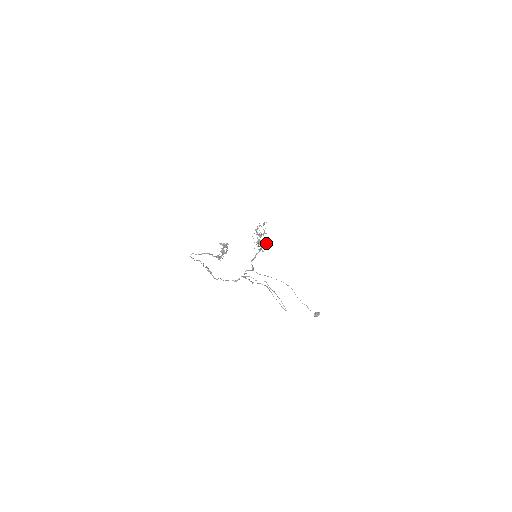
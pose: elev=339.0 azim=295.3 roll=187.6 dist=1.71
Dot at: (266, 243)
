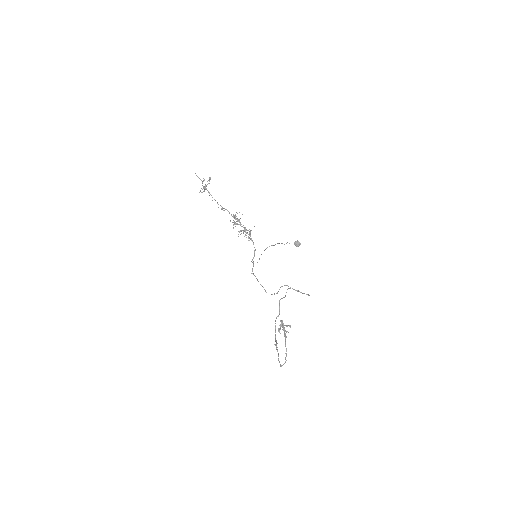
Dot at: occluded
